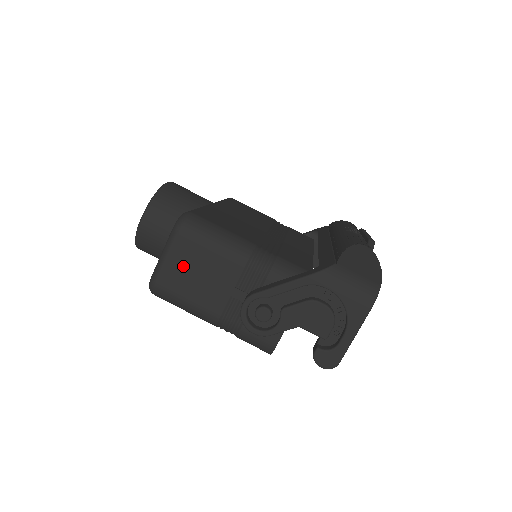
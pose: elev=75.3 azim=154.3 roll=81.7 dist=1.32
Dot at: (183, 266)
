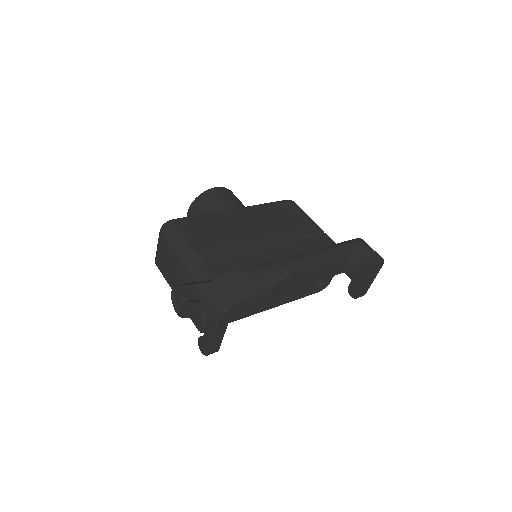
Dot at: (163, 255)
